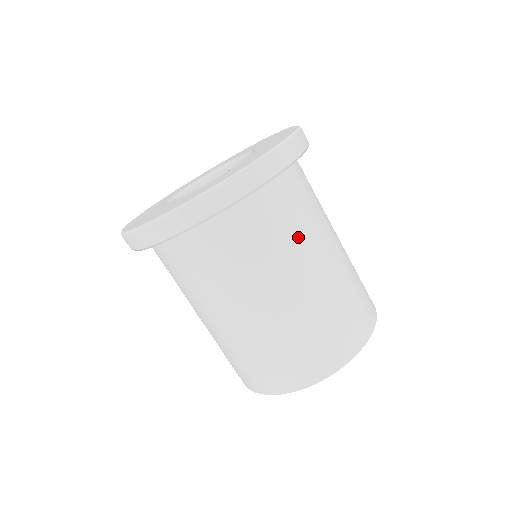
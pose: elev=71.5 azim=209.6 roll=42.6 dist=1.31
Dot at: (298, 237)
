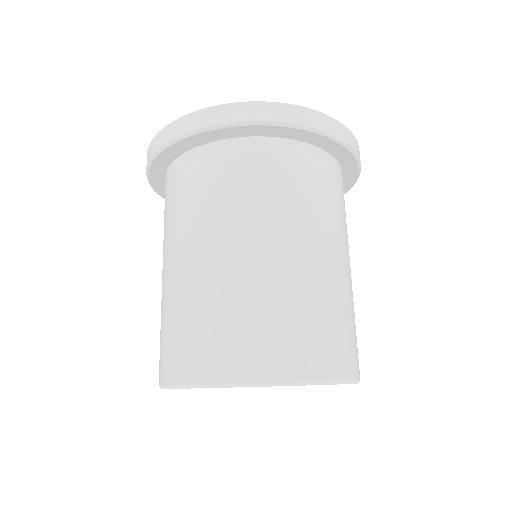
Dot at: (344, 224)
